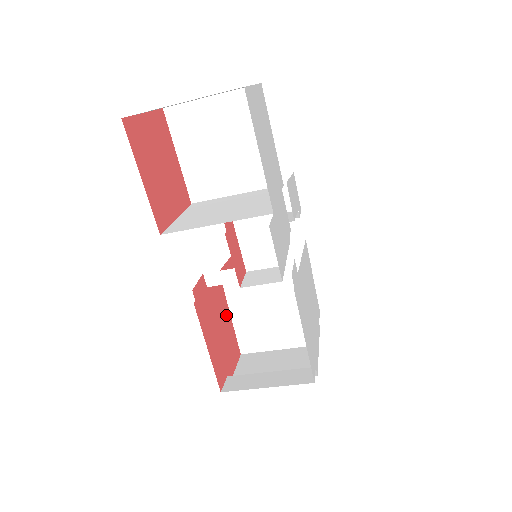
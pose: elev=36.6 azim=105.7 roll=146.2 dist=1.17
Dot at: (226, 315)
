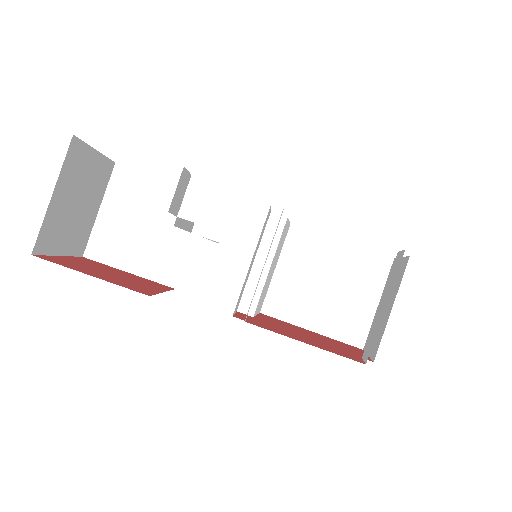
Dot at: (305, 331)
